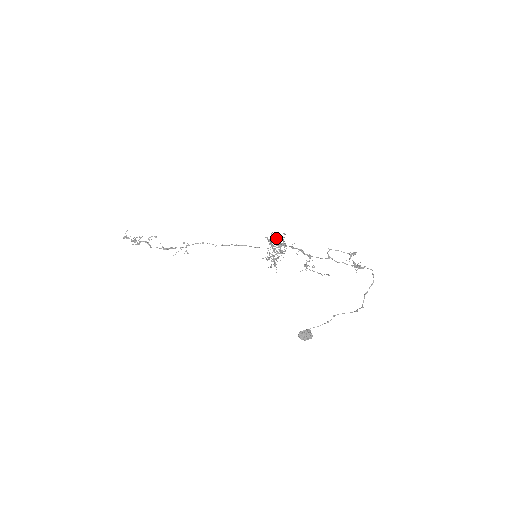
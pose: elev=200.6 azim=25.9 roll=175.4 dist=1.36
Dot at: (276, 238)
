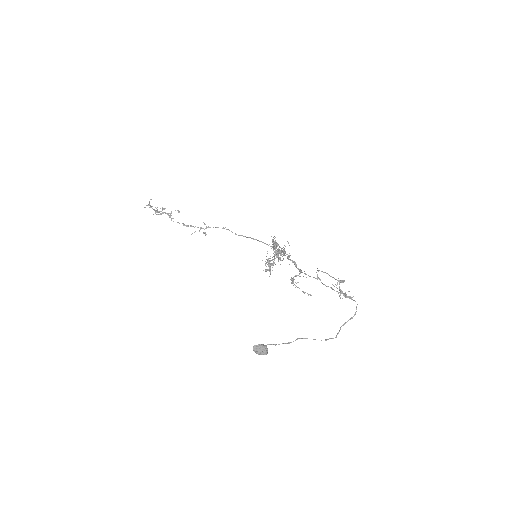
Dot at: (277, 244)
